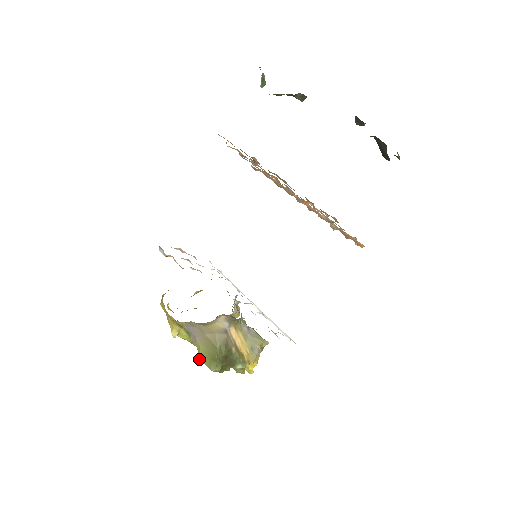
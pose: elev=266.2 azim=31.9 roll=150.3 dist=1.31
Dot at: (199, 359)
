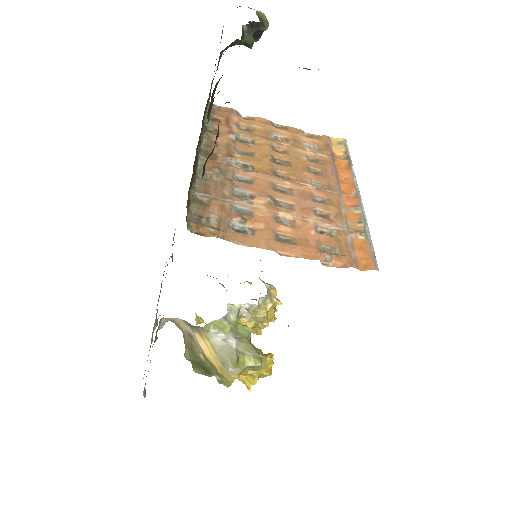
Dot at: occluded
